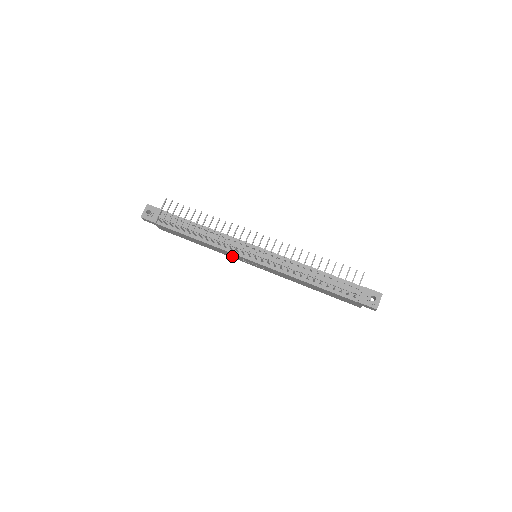
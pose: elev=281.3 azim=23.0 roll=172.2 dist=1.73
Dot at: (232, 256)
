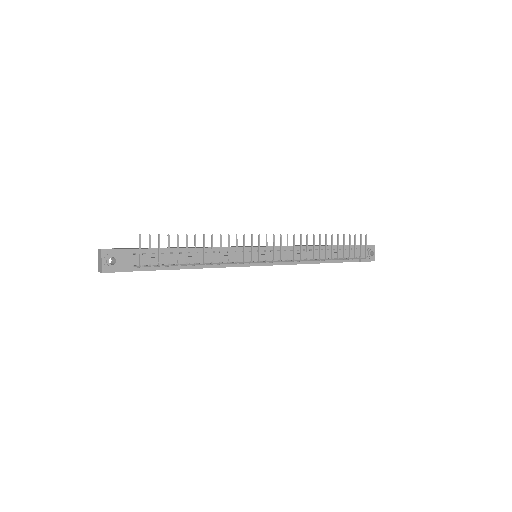
Dot at: occluded
